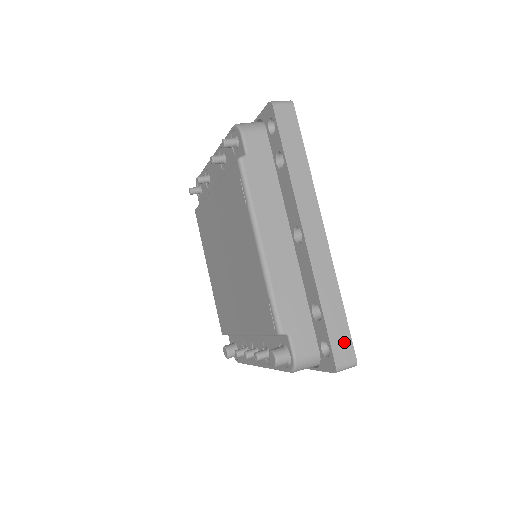
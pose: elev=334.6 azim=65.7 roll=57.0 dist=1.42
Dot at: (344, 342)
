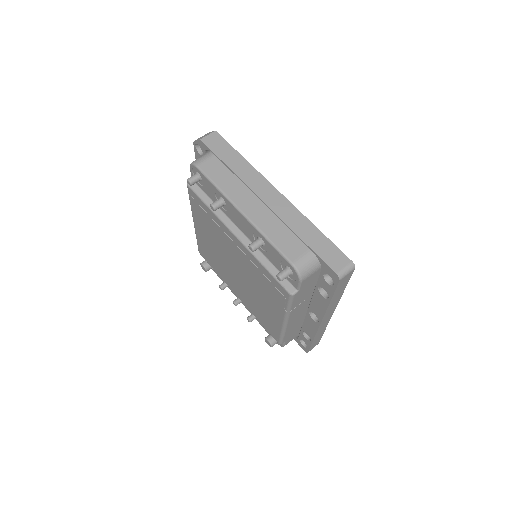
Dot at: (316, 343)
